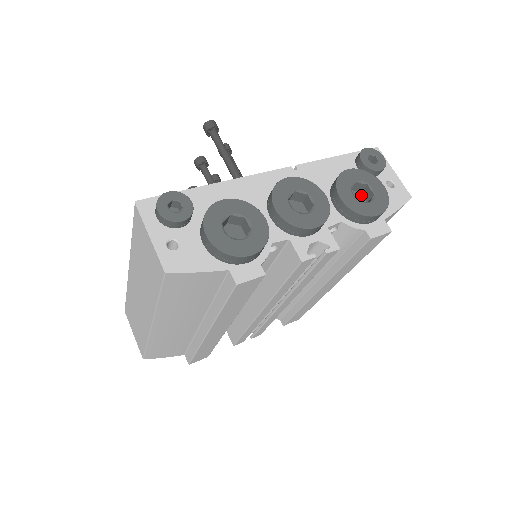
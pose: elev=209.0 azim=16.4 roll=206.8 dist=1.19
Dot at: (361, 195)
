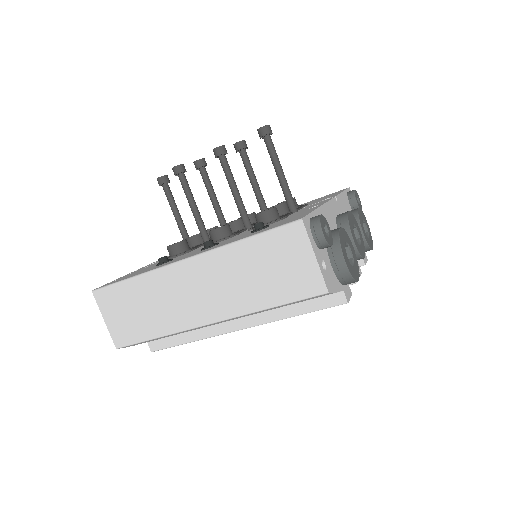
Dot at: occluded
